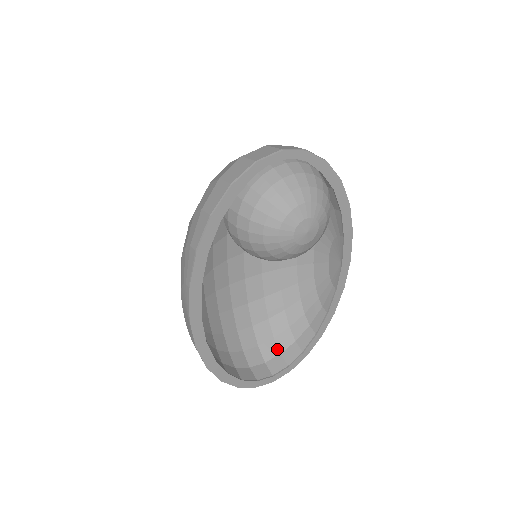
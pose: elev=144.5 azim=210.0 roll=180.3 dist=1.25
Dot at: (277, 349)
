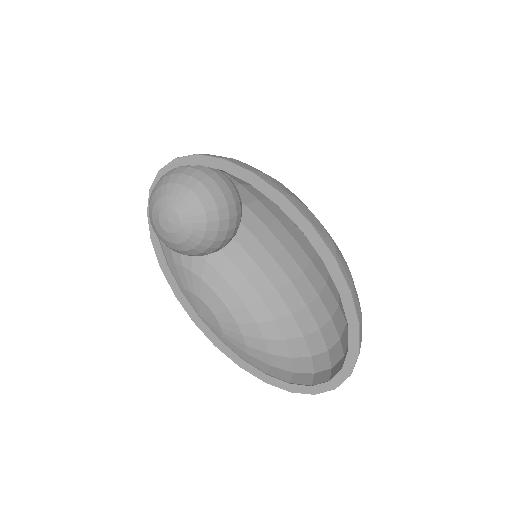
Dot at: (342, 351)
